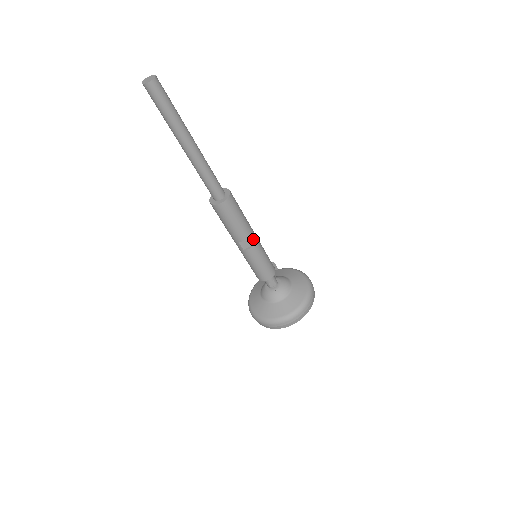
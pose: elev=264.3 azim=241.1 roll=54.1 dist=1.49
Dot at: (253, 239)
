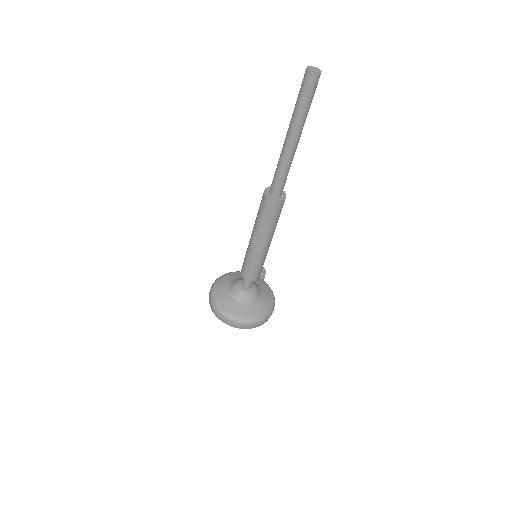
Dot at: (265, 244)
